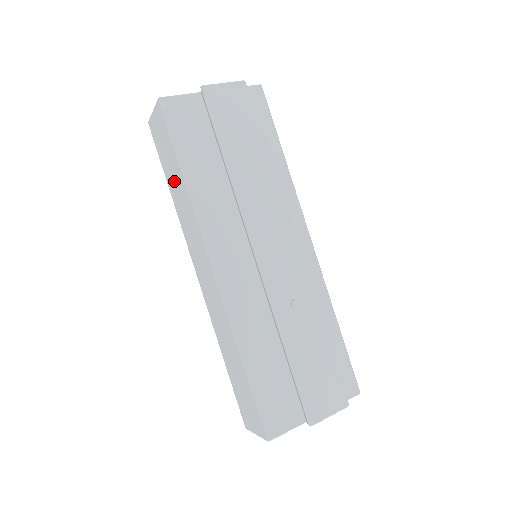
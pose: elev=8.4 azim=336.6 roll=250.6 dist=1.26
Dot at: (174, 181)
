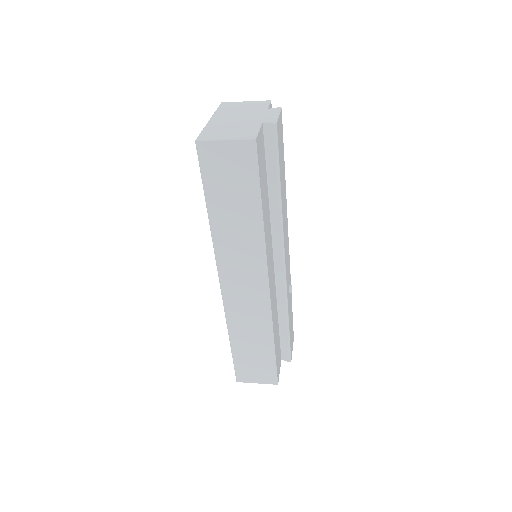
Dot at: (232, 211)
